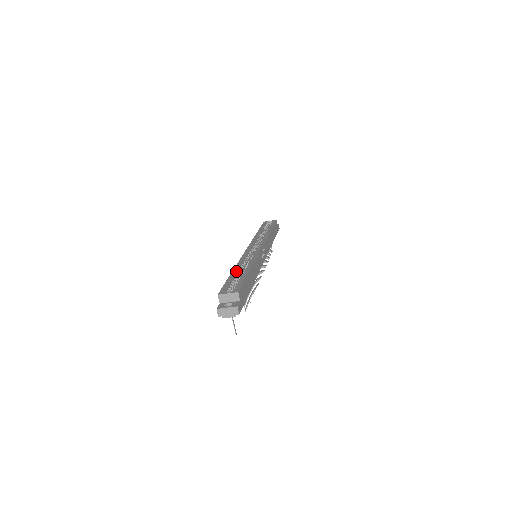
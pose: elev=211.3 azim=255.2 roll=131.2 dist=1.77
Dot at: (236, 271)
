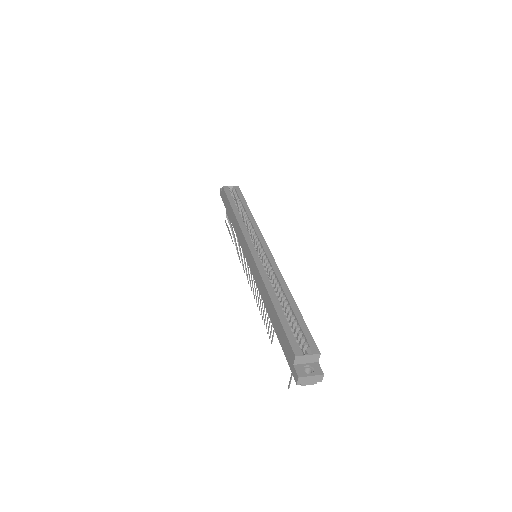
Dot at: (278, 302)
